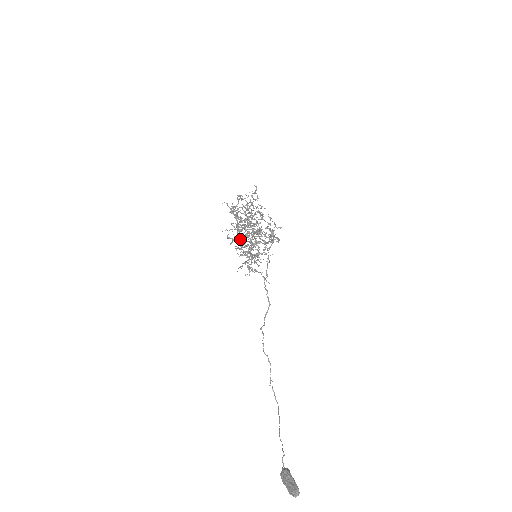
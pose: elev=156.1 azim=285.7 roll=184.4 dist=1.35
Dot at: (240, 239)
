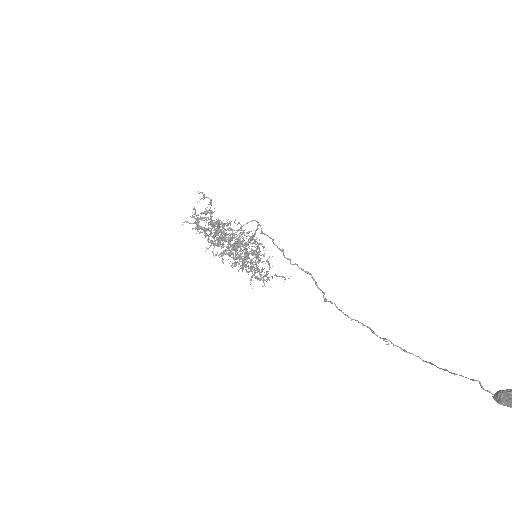
Dot at: (228, 255)
